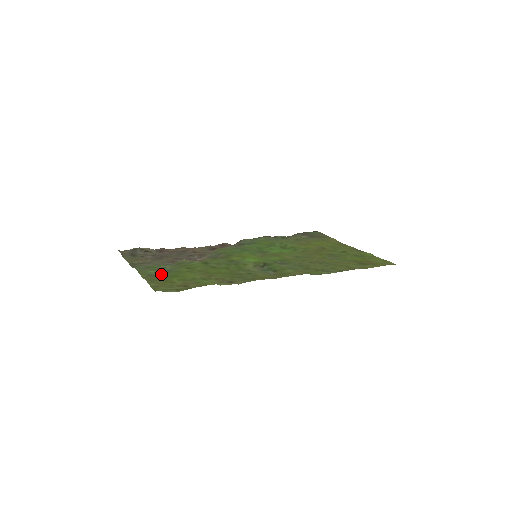
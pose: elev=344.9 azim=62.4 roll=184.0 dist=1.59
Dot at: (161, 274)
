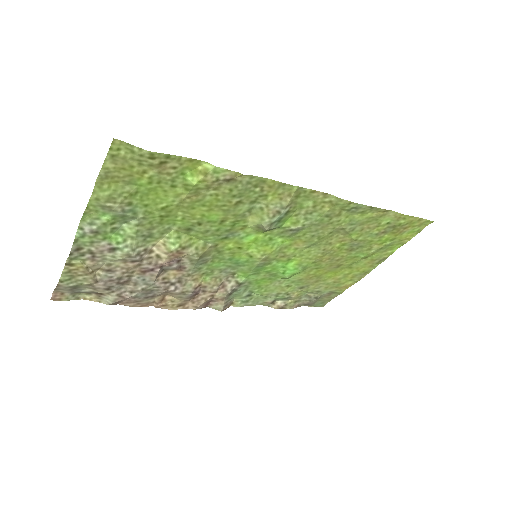
Dot at: (121, 211)
